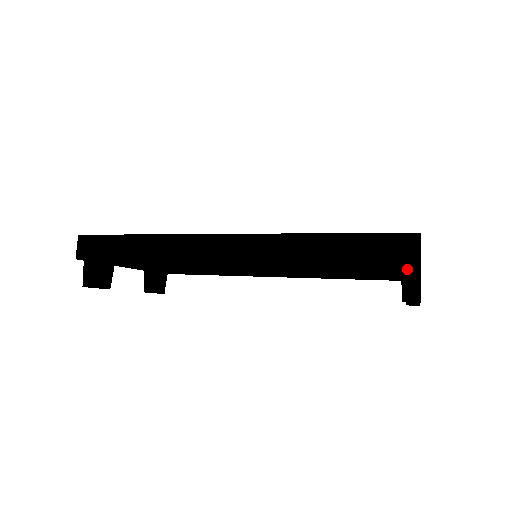
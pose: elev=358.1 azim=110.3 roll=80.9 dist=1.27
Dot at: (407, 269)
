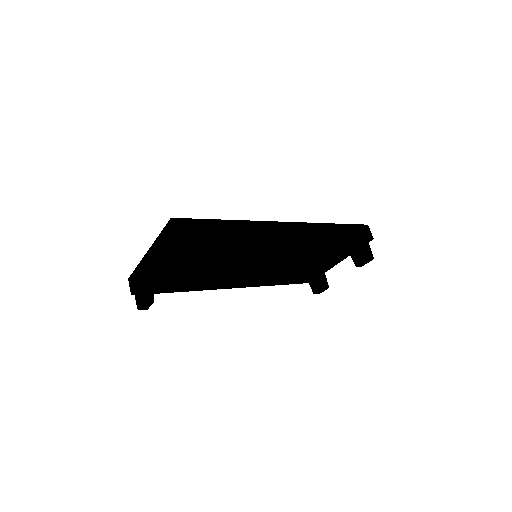
Dot at: (364, 244)
